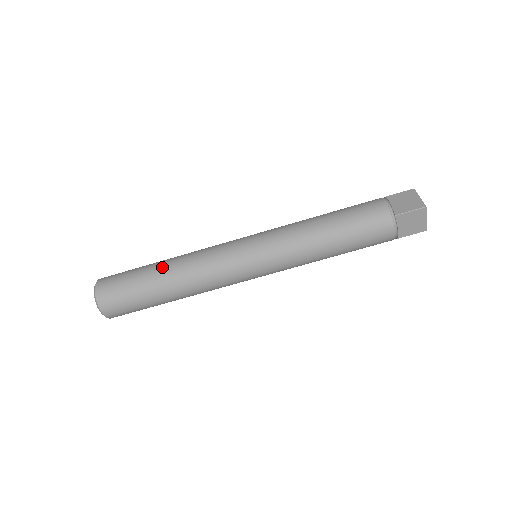
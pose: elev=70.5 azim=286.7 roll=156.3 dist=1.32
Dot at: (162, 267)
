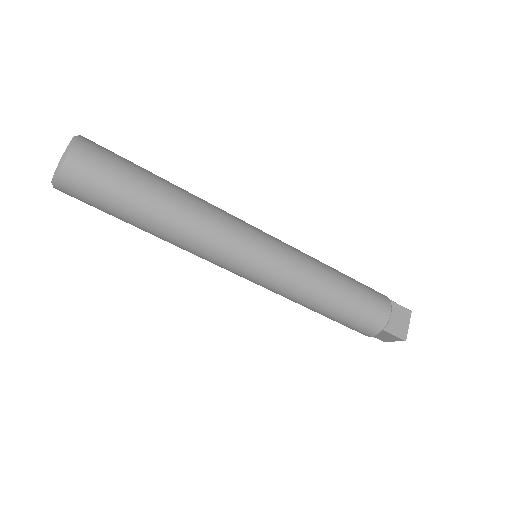
Dot at: (165, 201)
